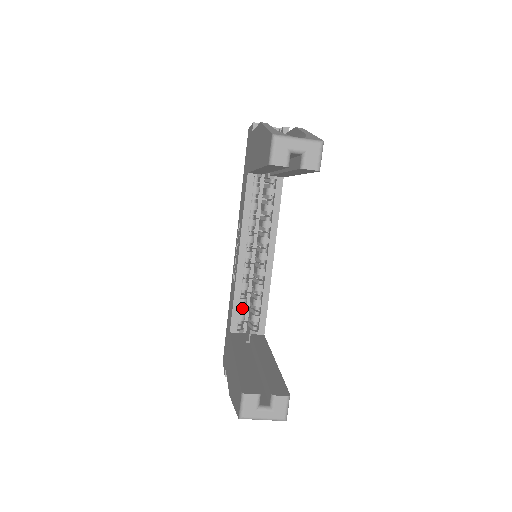
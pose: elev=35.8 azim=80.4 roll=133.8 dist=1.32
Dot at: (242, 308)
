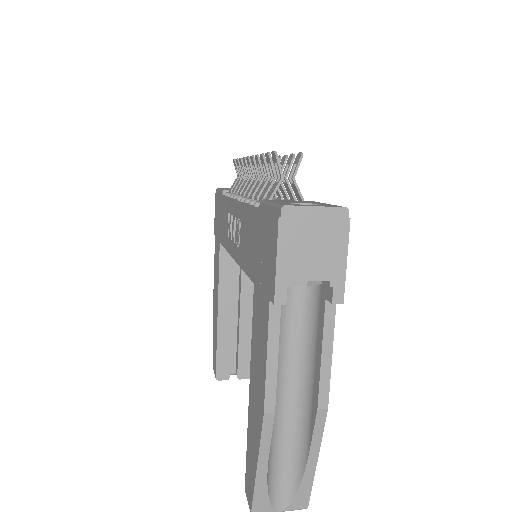
Dot at: occluded
